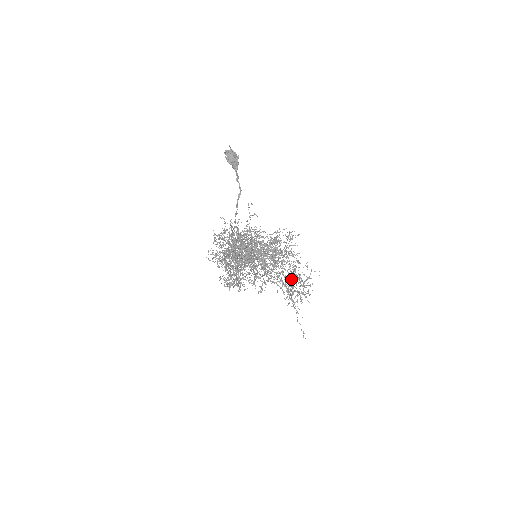
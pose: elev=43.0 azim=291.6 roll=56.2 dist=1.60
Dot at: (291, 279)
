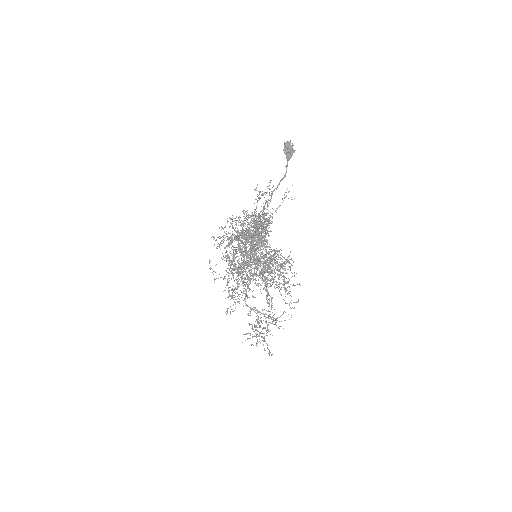
Dot at: (281, 289)
